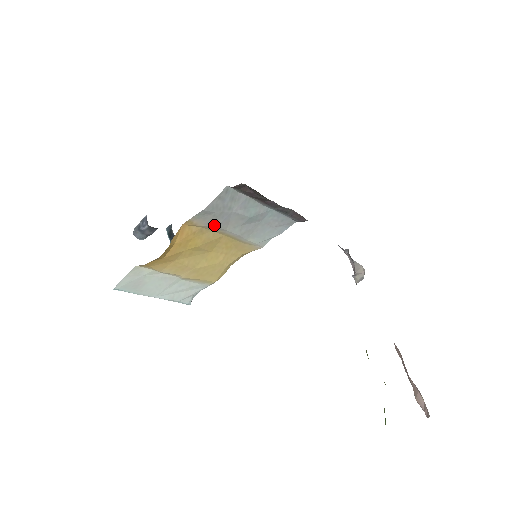
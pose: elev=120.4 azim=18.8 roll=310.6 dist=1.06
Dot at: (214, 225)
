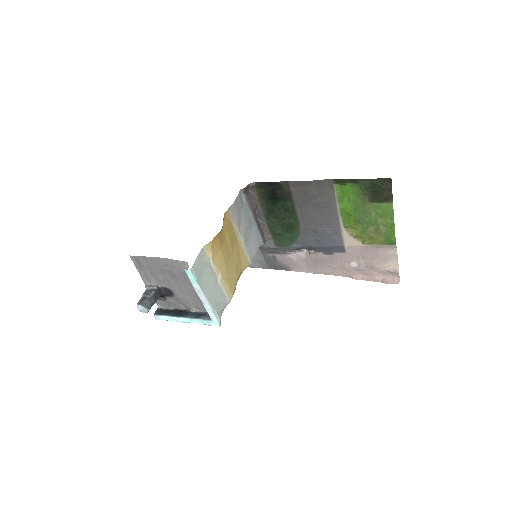
Dot at: (236, 221)
